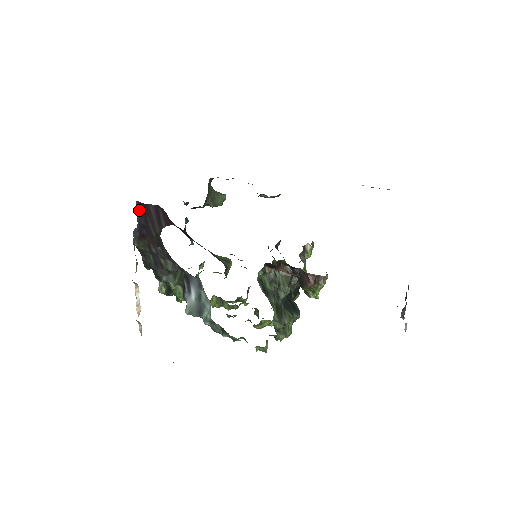
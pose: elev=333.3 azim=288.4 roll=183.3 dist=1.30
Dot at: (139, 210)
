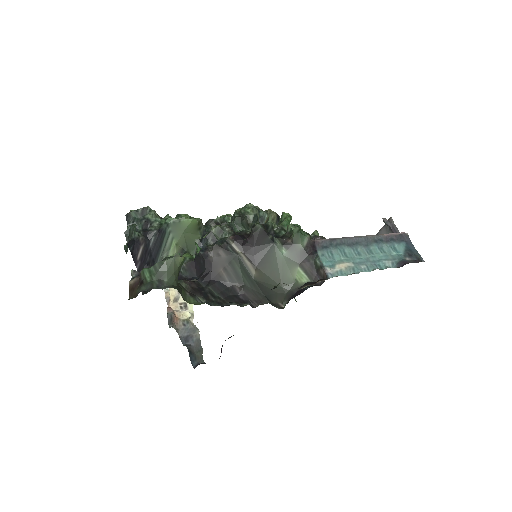
Dot at: (192, 359)
